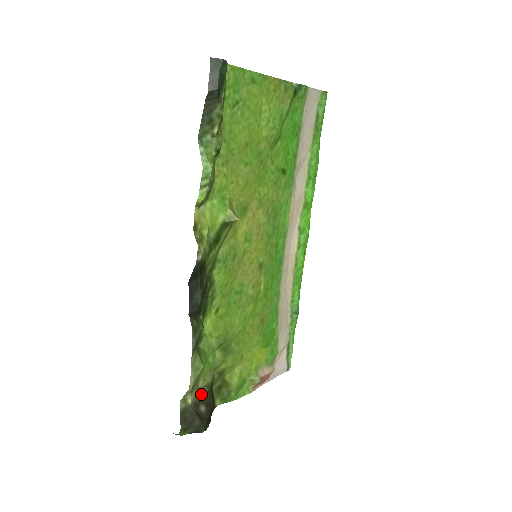
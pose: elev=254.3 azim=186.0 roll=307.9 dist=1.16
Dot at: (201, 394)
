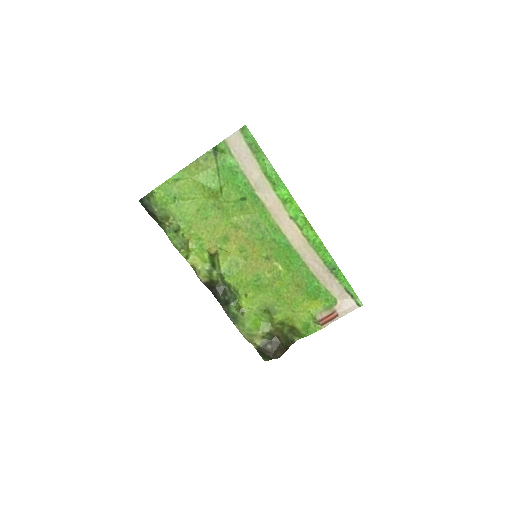
Dot at: (267, 339)
